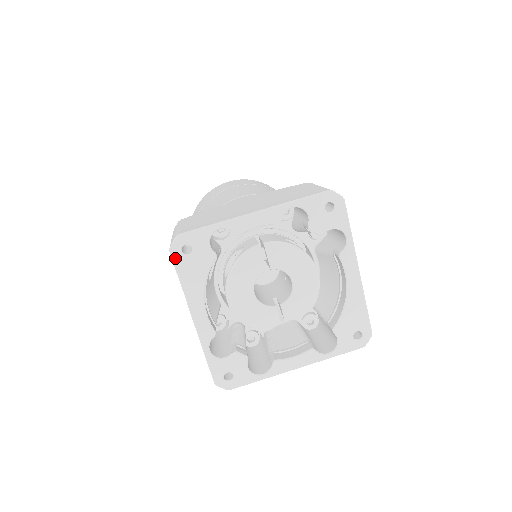
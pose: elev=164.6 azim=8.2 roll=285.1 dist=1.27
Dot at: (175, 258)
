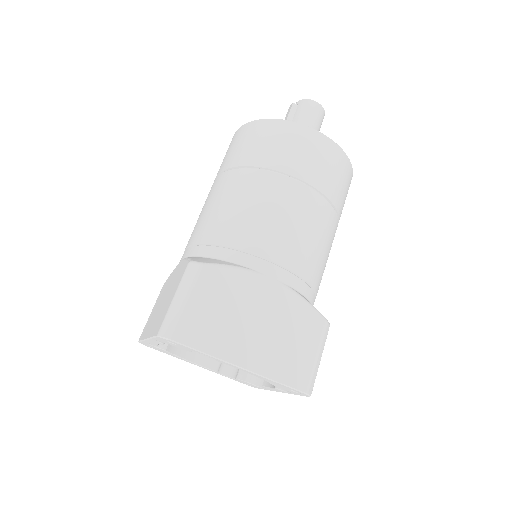
Dot at: occluded
